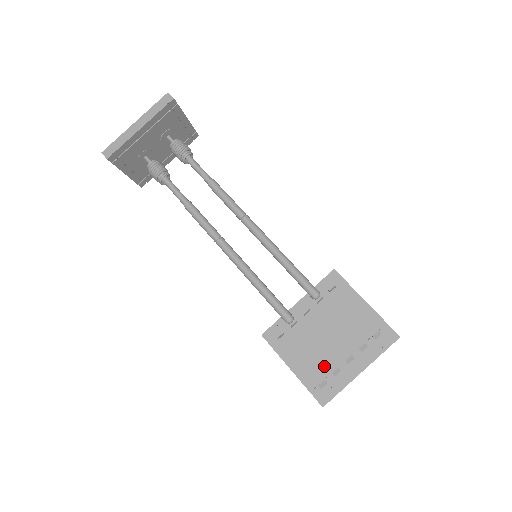
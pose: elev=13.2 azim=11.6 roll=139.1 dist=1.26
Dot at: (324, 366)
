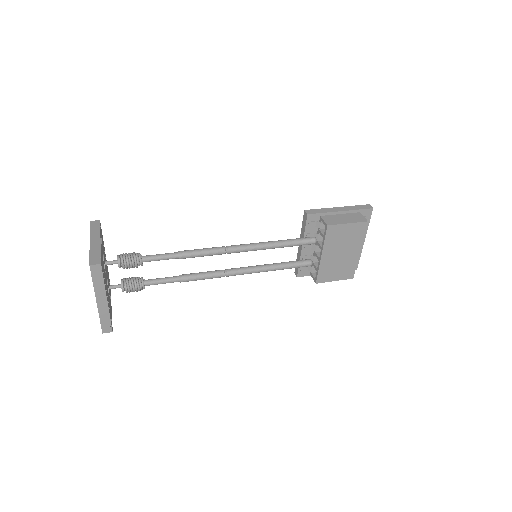
Dot at: (351, 265)
